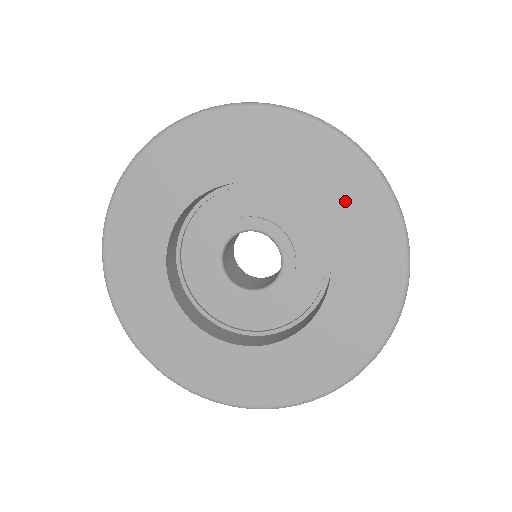
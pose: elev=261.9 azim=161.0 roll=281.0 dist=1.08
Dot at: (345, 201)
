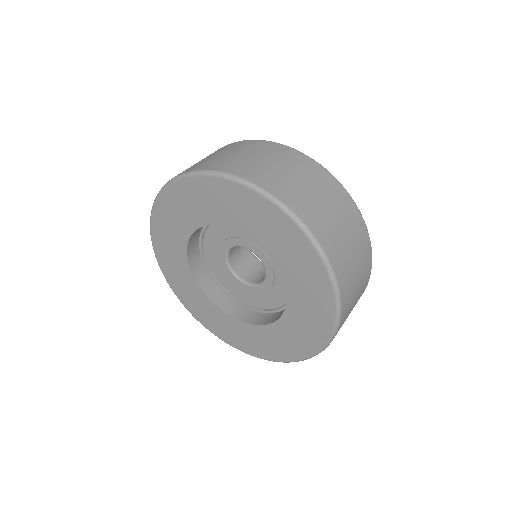
Dot at: (228, 206)
